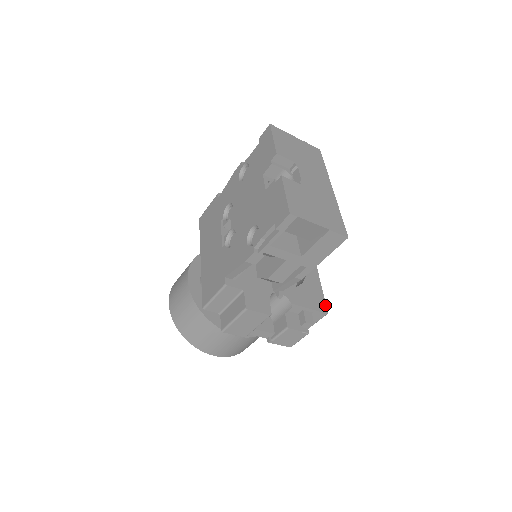
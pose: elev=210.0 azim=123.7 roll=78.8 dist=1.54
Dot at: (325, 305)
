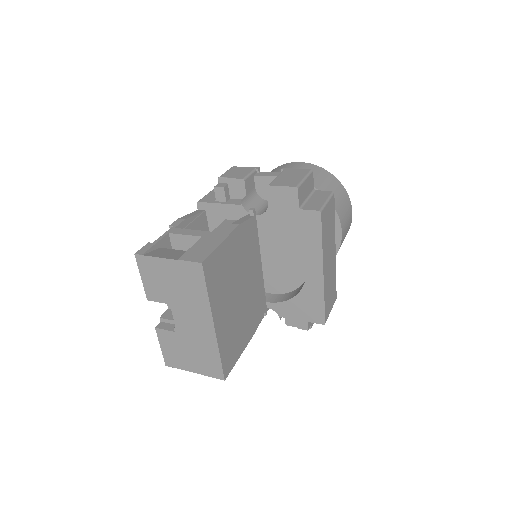
Dot at: (323, 316)
